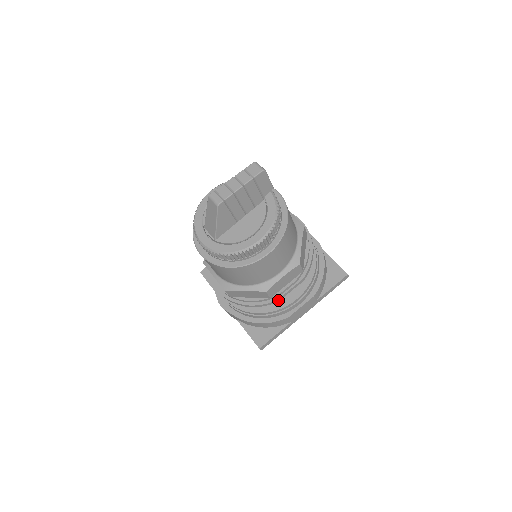
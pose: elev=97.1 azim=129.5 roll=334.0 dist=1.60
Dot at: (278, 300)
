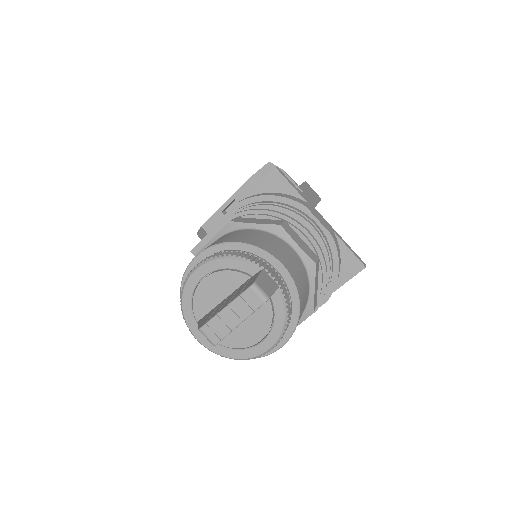
Dot at: occluded
